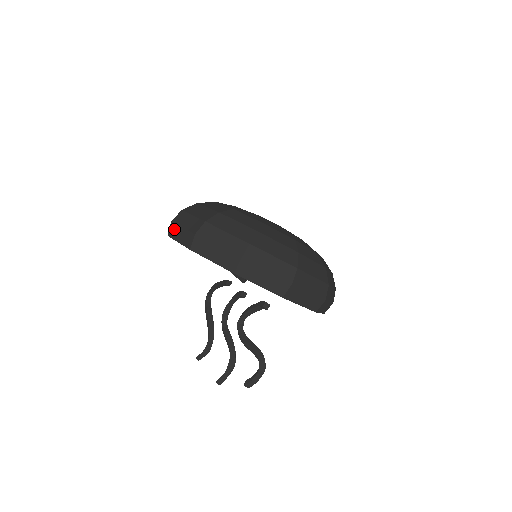
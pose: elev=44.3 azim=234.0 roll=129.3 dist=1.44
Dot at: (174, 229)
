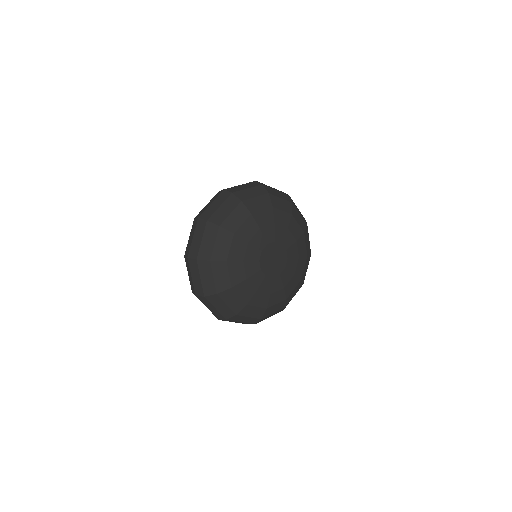
Dot at: (188, 265)
